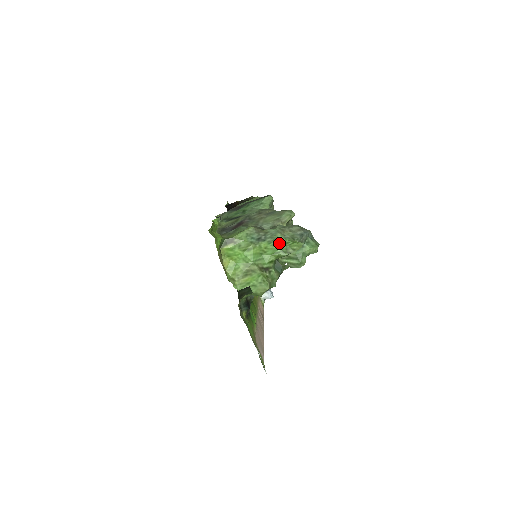
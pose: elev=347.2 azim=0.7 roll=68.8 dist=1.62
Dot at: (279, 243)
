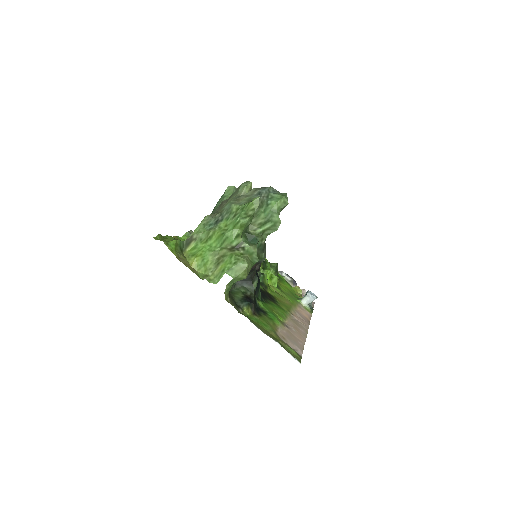
Dot at: (236, 213)
